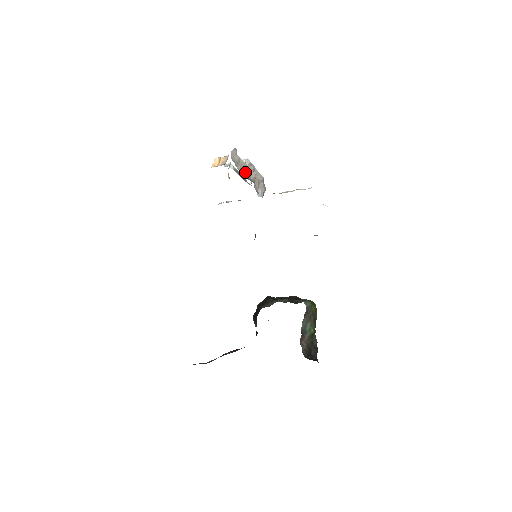
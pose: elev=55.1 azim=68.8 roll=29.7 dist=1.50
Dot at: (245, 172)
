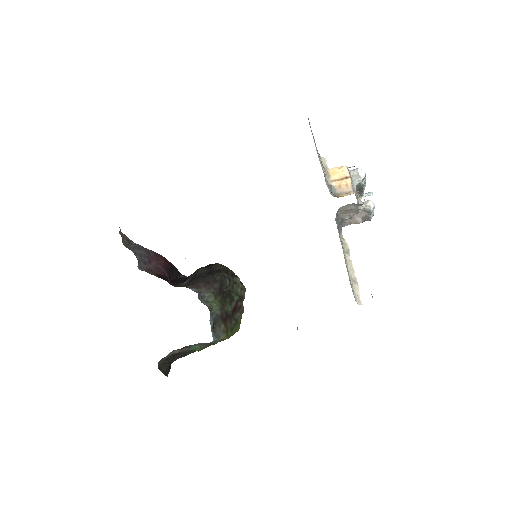
Dot at: (346, 215)
